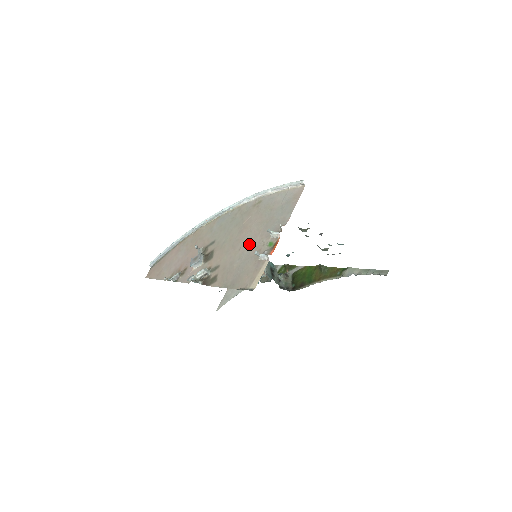
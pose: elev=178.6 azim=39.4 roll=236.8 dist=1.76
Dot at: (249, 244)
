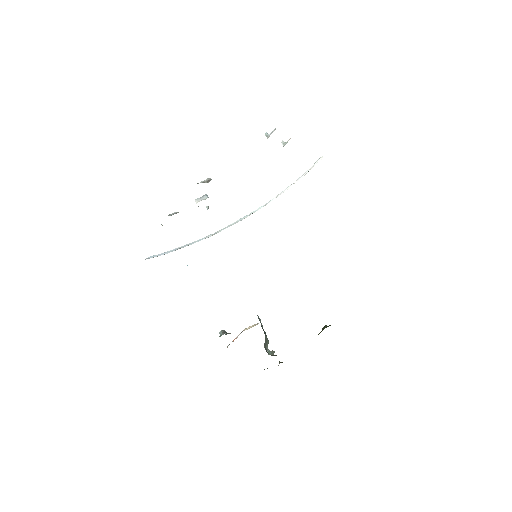
Dot at: occluded
